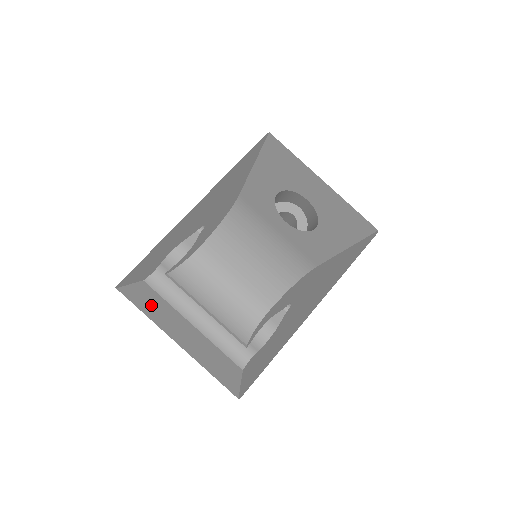
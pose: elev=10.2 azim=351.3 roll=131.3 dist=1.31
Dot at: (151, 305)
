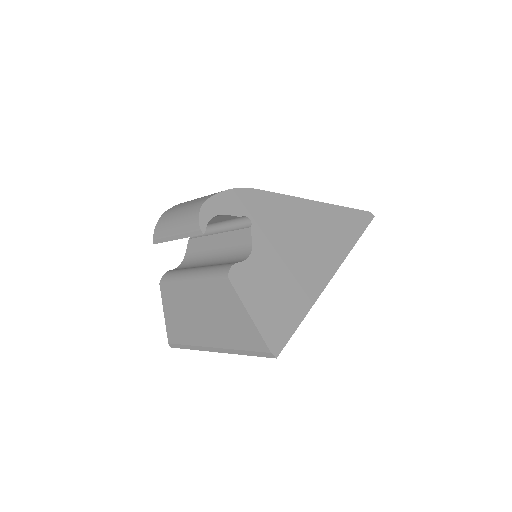
Dot at: (178, 315)
